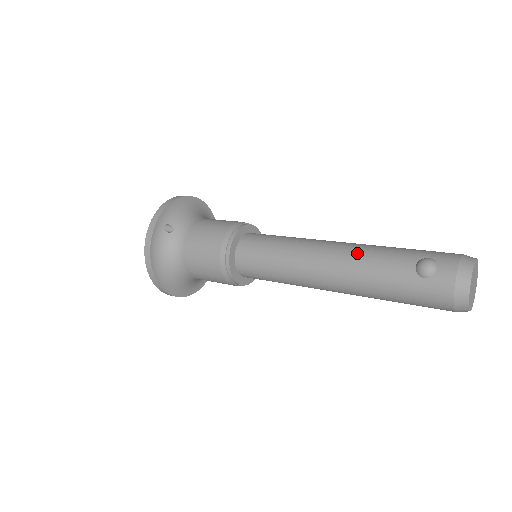
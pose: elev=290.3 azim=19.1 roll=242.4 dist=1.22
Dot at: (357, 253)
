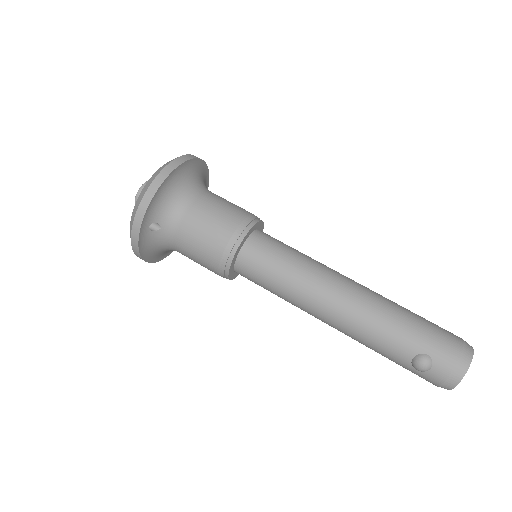
Dot at: (361, 323)
